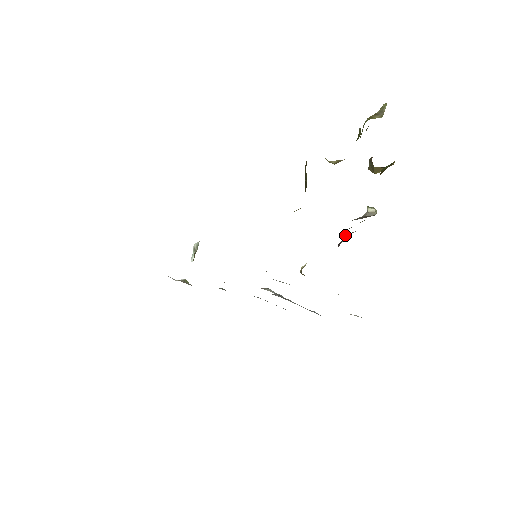
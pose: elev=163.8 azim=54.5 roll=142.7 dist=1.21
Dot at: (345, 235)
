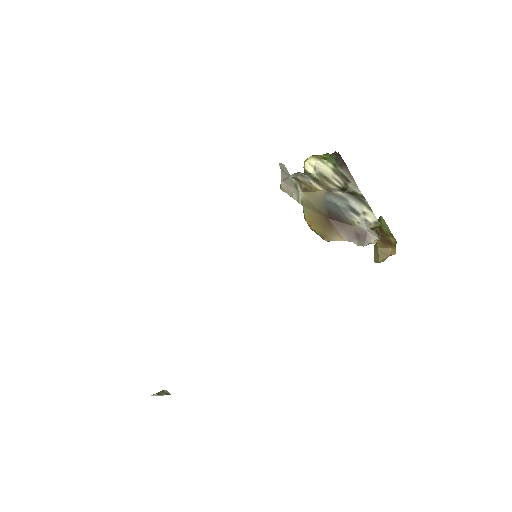
Dot at: (345, 164)
